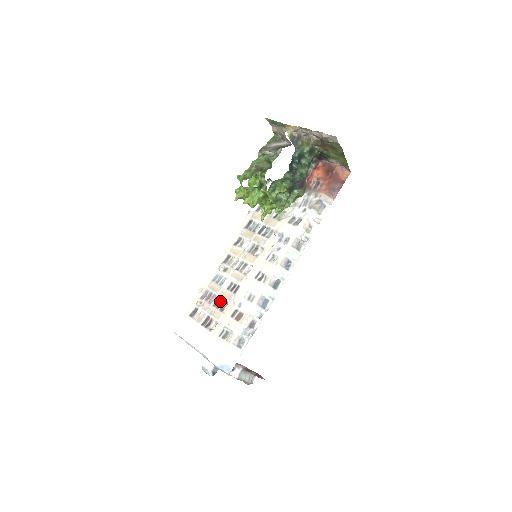
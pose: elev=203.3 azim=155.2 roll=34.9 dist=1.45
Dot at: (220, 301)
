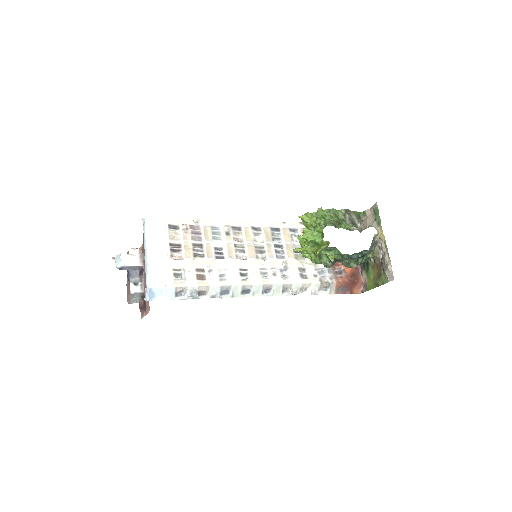
Dot at: (200, 248)
